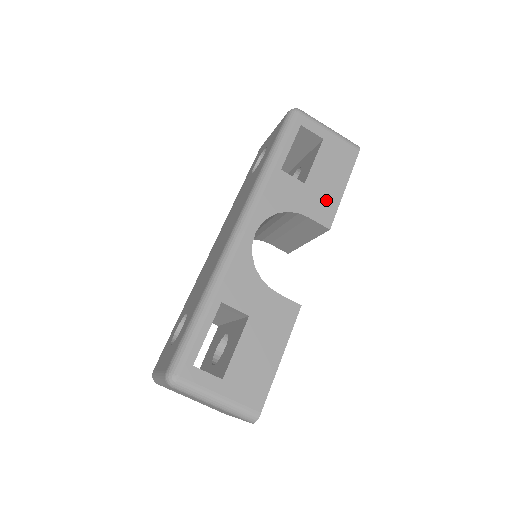
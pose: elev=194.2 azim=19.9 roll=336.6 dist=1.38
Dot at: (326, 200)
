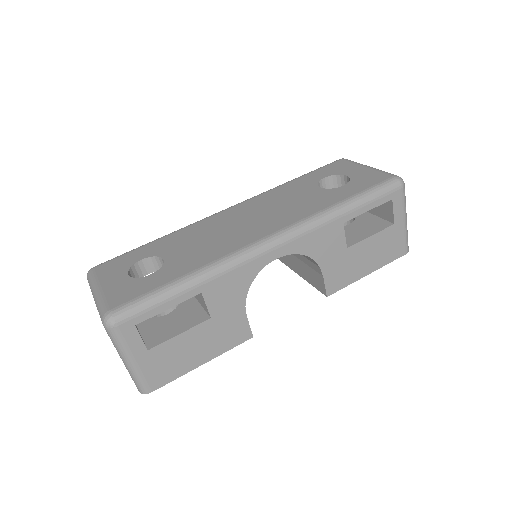
Dot at: (347, 273)
